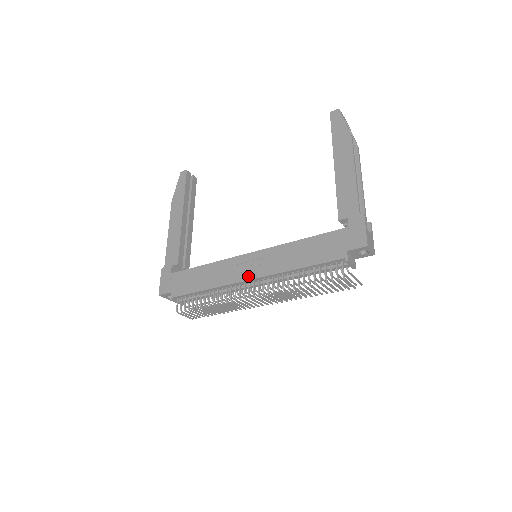
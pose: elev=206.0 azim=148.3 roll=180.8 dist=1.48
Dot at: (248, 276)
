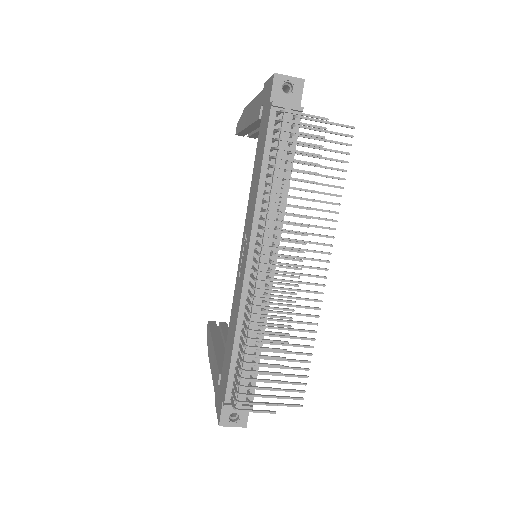
Dot at: (244, 263)
